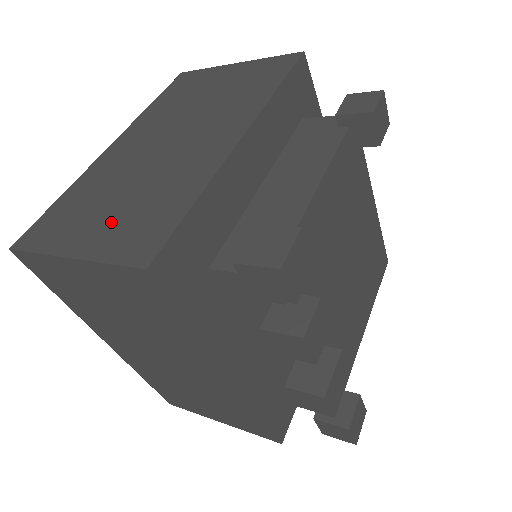
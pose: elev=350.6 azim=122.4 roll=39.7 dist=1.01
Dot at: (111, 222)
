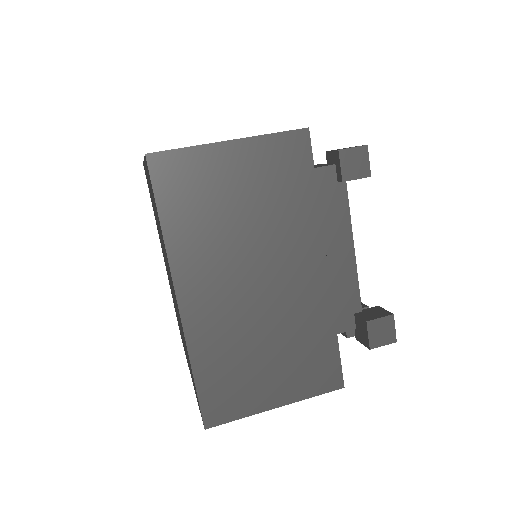
Dot at: (283, 373)
